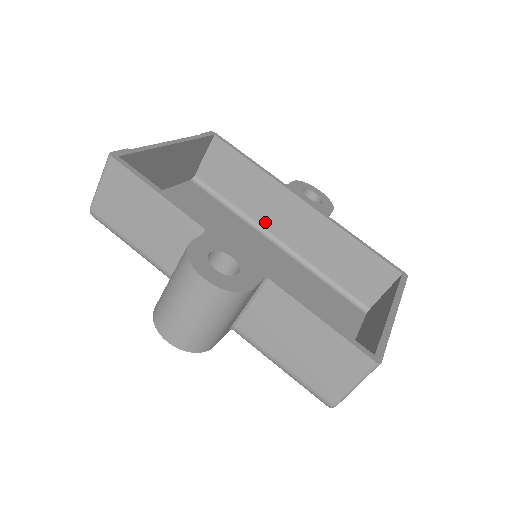
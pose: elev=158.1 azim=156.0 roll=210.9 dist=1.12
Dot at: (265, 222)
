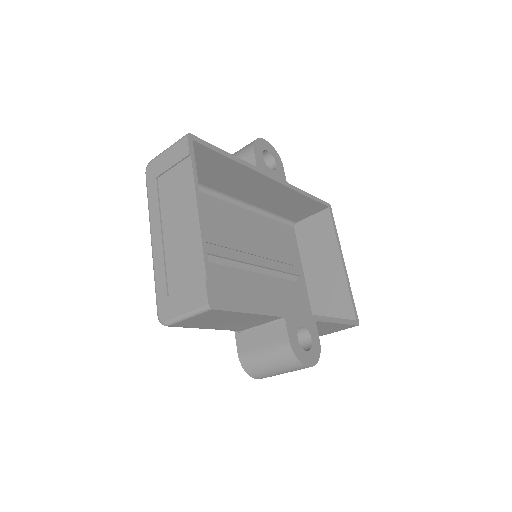
Dot at: (228, 191)
